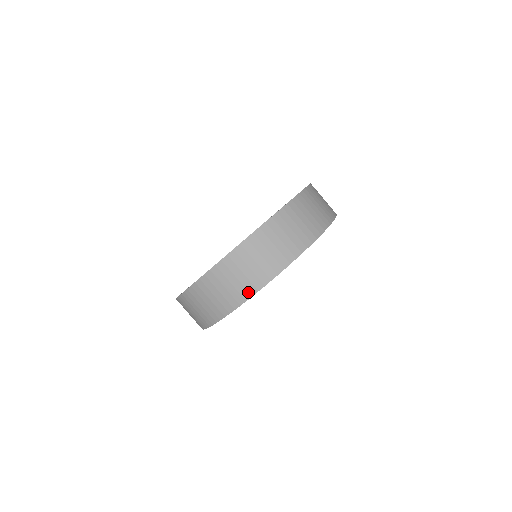
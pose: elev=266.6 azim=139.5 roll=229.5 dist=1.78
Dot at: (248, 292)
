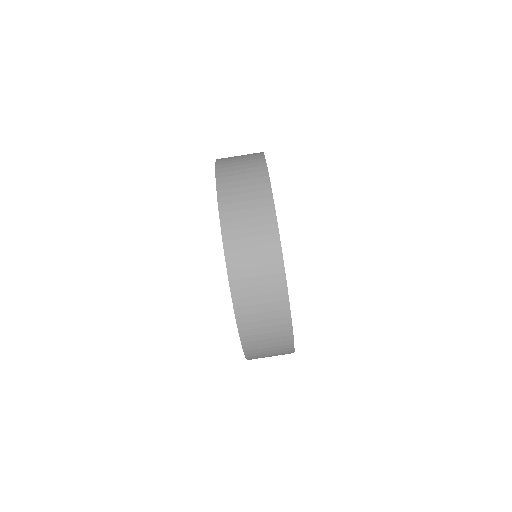
Dot at: (287, 341)
